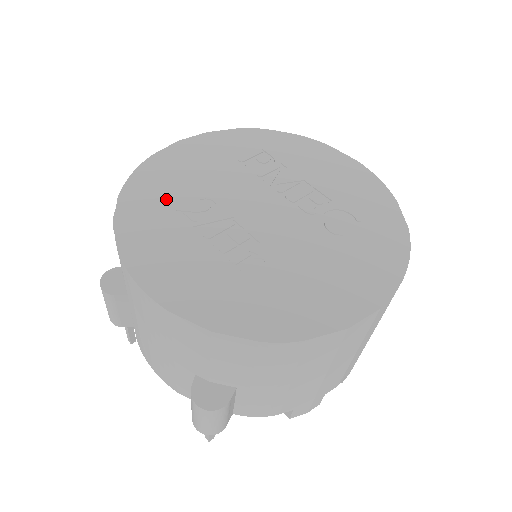
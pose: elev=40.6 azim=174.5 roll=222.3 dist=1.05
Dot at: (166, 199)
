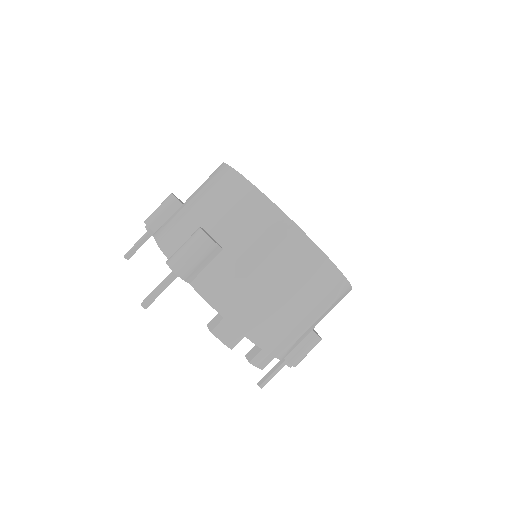
Dot at: occluded
